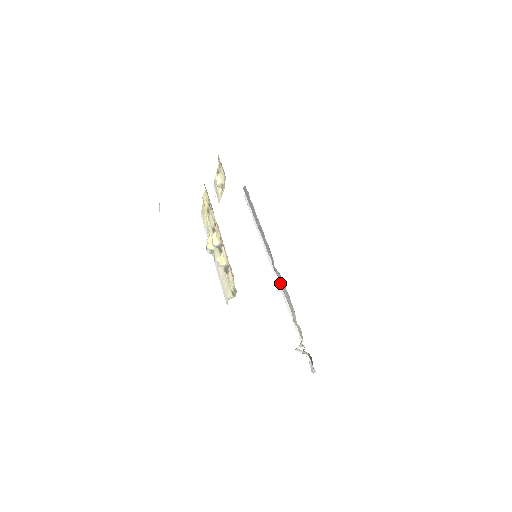
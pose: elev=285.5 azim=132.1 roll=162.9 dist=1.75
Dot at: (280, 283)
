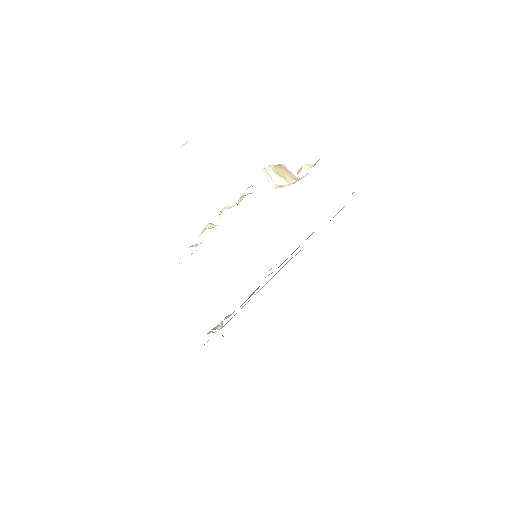
Dot at: (256, 289)
